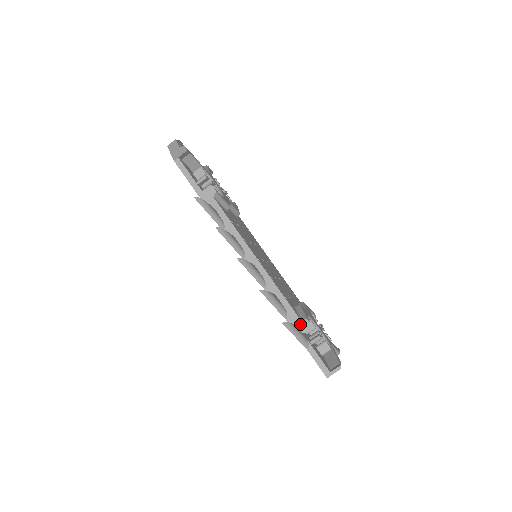
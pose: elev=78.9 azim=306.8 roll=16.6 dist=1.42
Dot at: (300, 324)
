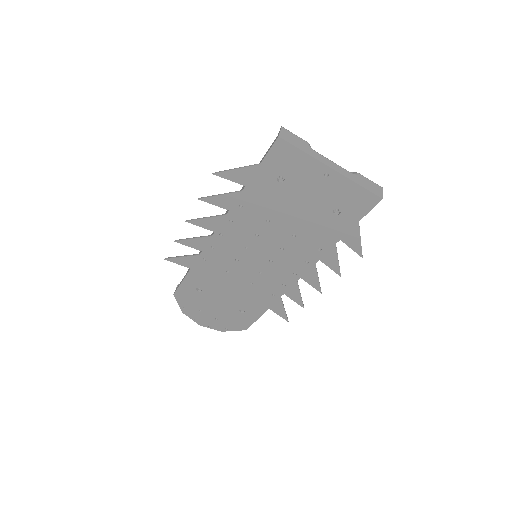
Dot at: occluded
